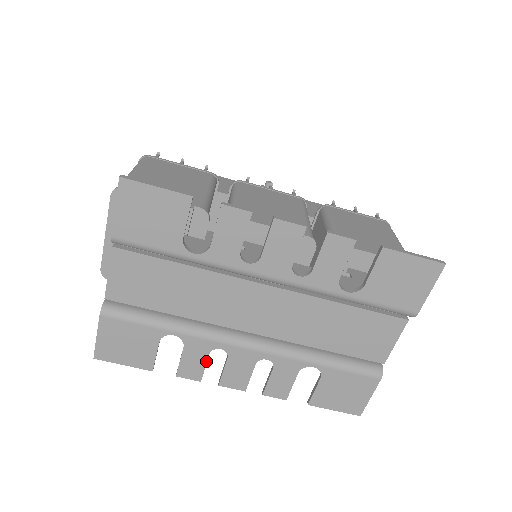
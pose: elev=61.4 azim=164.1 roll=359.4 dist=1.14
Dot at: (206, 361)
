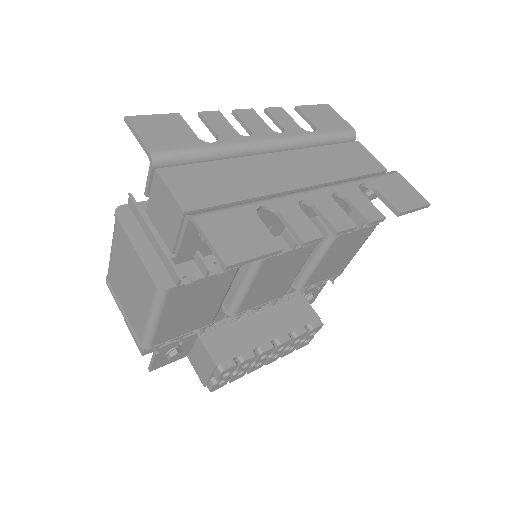
Dot at: (305, 216)
